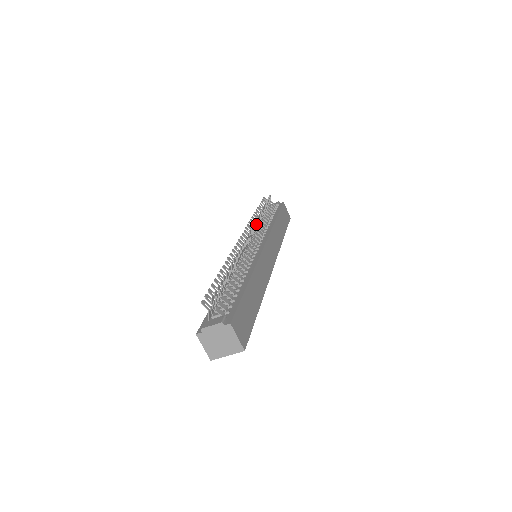
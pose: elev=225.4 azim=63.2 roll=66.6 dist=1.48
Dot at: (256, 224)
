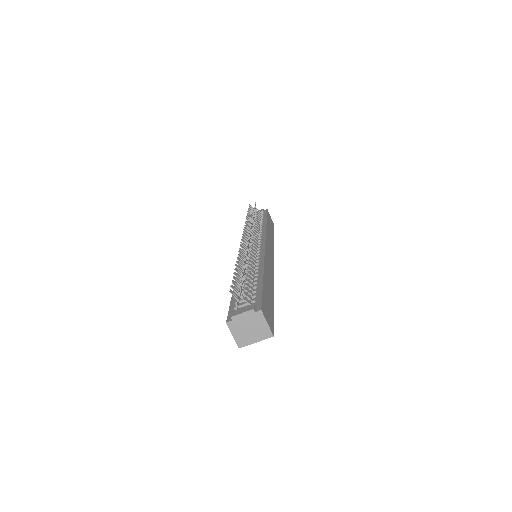
Dot at: (252, 227)
